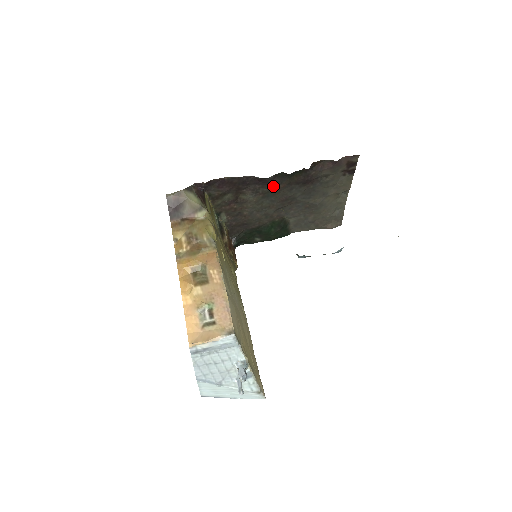
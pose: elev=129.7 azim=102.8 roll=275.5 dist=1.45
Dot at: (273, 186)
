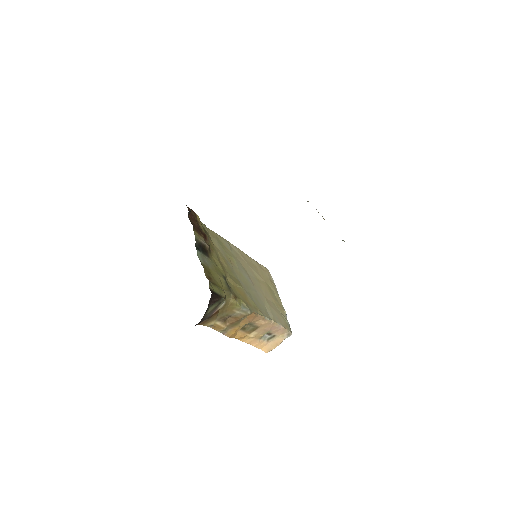
Dot at: occluded
